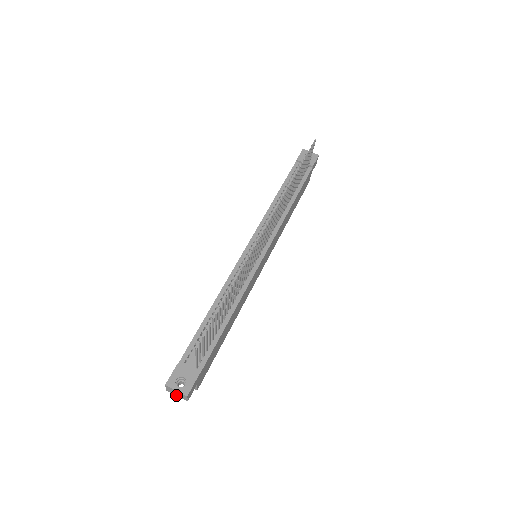
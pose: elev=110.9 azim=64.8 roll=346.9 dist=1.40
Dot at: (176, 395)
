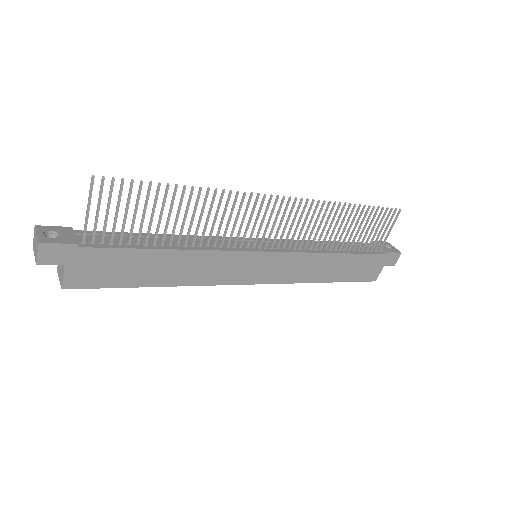
Dot at: (35, 254)
